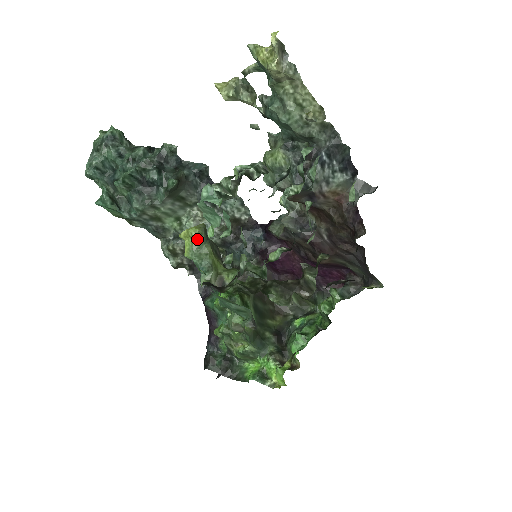
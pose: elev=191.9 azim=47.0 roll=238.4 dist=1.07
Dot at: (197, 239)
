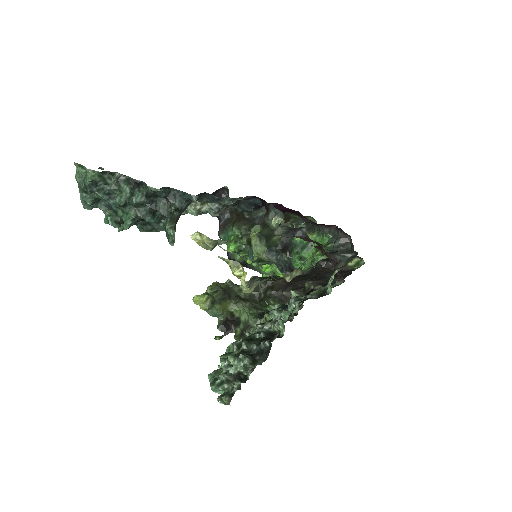
Dot at: occluded
